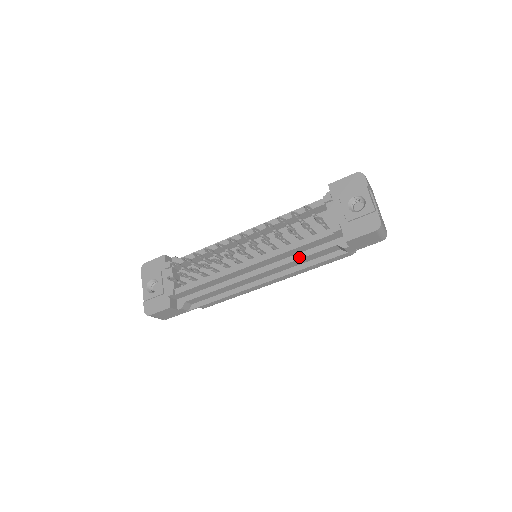
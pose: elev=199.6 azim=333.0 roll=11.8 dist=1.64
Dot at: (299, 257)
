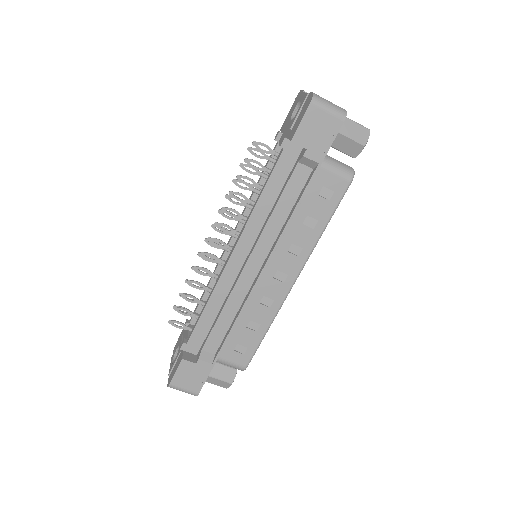
Dot at: (273, 208)
